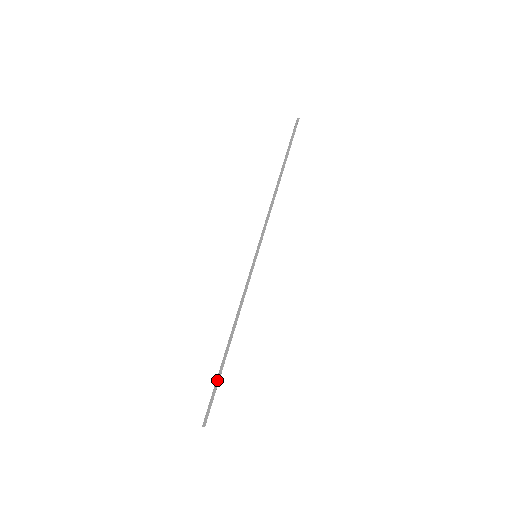
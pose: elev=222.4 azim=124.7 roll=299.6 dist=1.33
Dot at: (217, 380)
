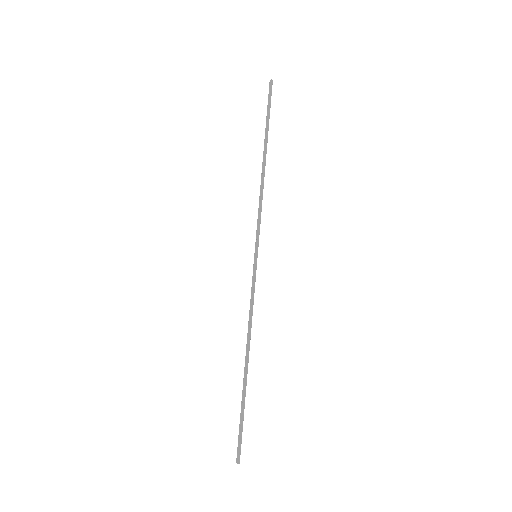
Dot at: (242, 408)
